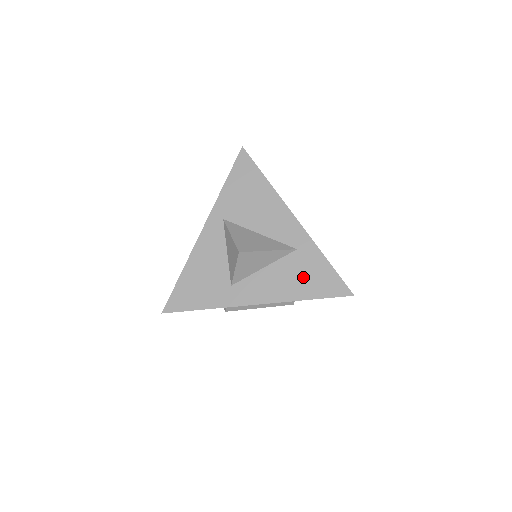
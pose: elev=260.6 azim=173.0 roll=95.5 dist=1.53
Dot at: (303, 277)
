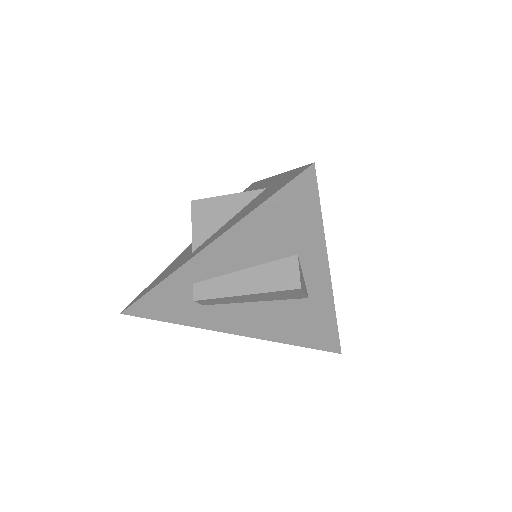
Dot at: (263, 196)
